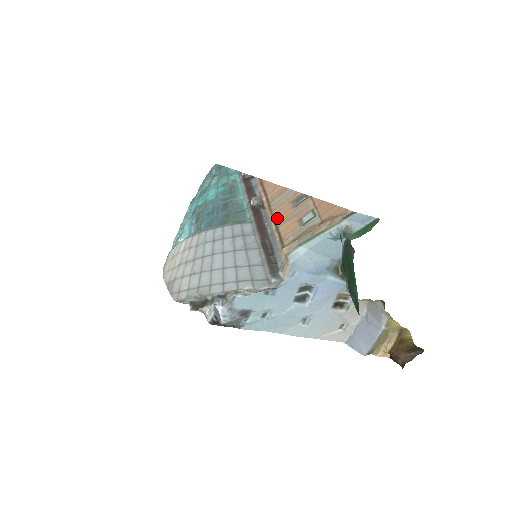
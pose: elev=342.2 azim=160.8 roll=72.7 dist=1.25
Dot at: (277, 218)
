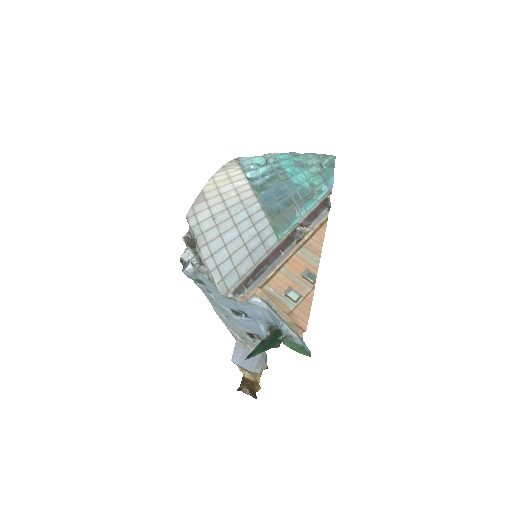
Dot at: (288, 264)
